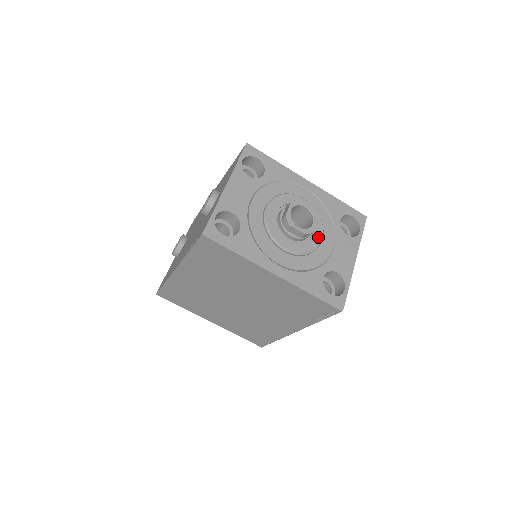
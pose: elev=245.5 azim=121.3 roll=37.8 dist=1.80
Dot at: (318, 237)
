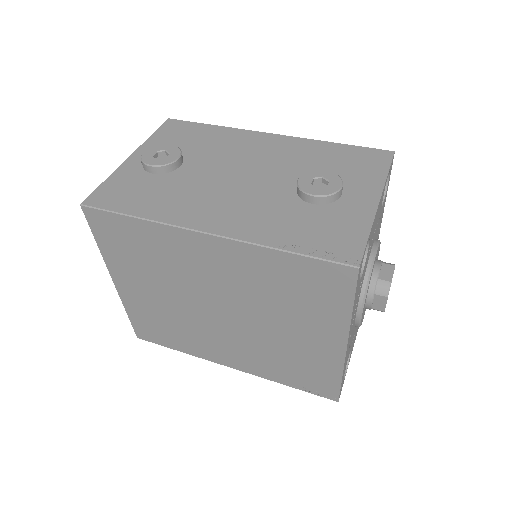
Dot at: occluded
